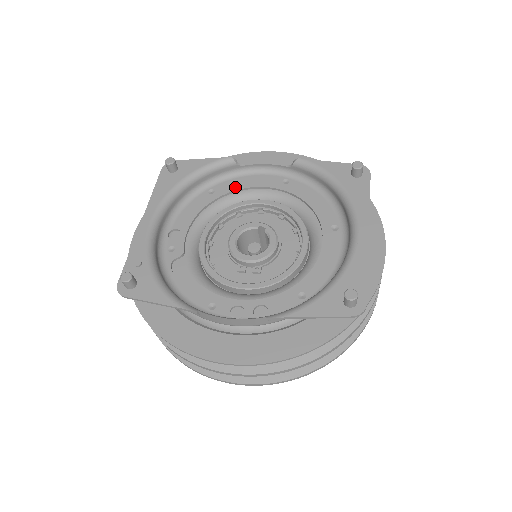
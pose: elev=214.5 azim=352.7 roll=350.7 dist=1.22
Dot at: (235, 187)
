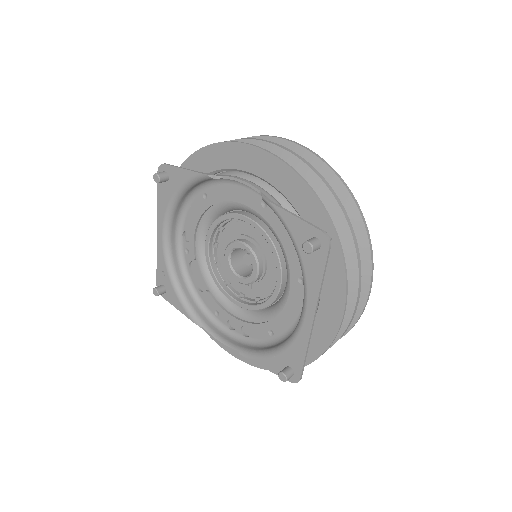
Dot at: (222, 197)
